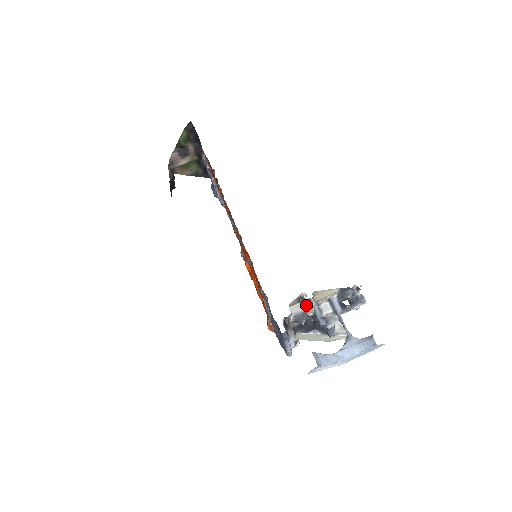
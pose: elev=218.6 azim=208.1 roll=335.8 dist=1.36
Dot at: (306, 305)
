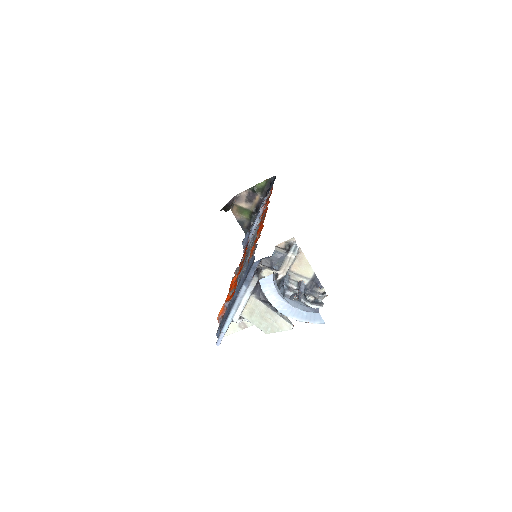
Dot at: (289, 253)
